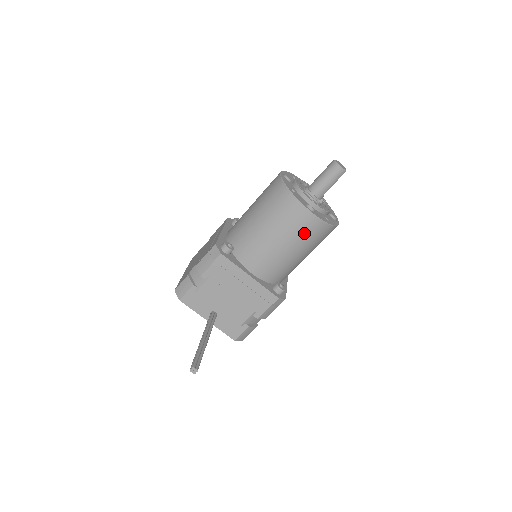
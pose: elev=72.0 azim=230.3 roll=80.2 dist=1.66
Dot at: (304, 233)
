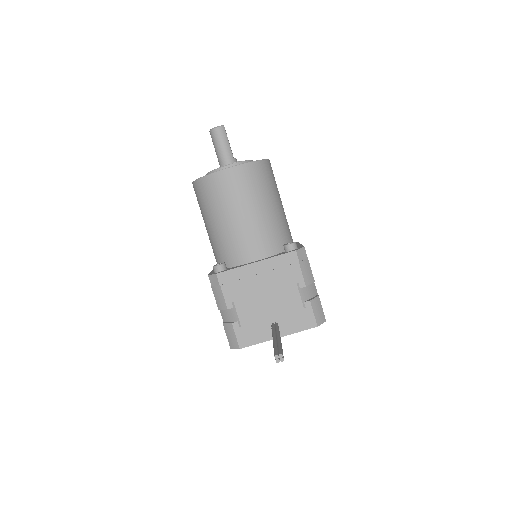
Dot at: (246, 187)
